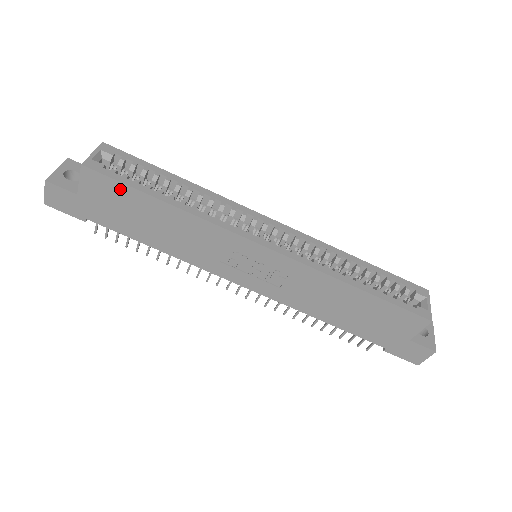
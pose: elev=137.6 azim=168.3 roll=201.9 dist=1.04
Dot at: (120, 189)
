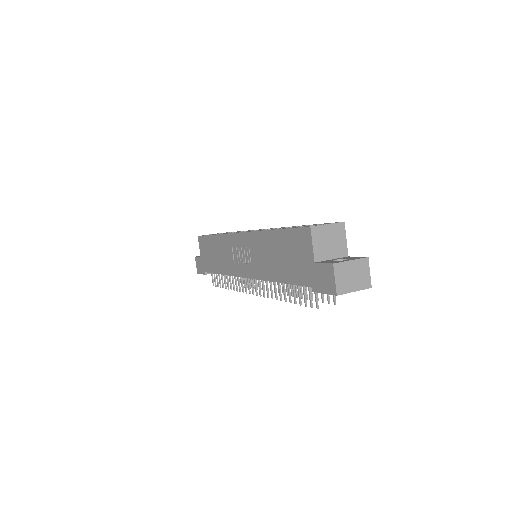
Dot at: (206, 240)
